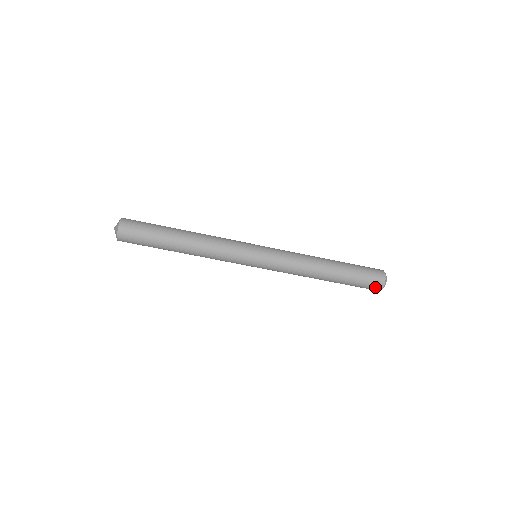
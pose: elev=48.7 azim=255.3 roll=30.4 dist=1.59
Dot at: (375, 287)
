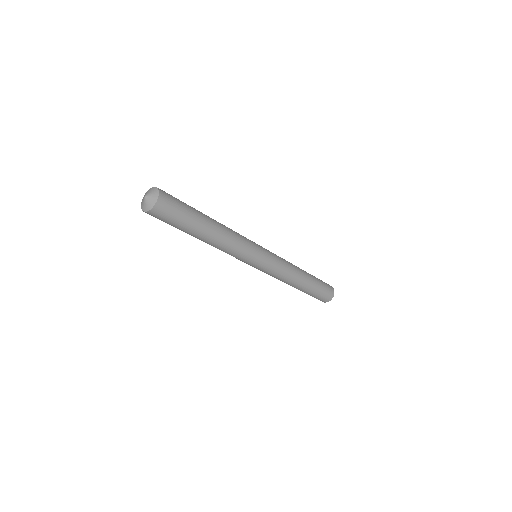
Dot at: (329, 297)
